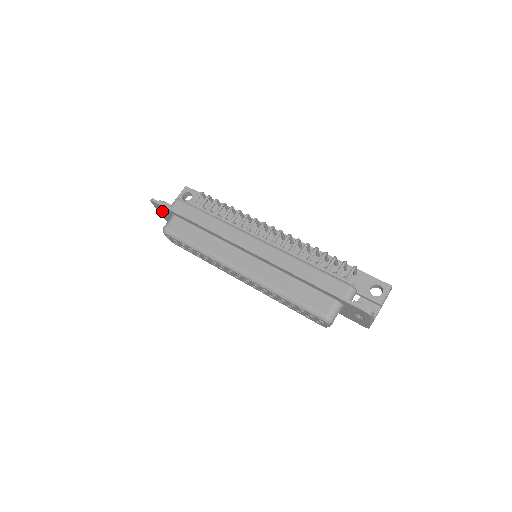
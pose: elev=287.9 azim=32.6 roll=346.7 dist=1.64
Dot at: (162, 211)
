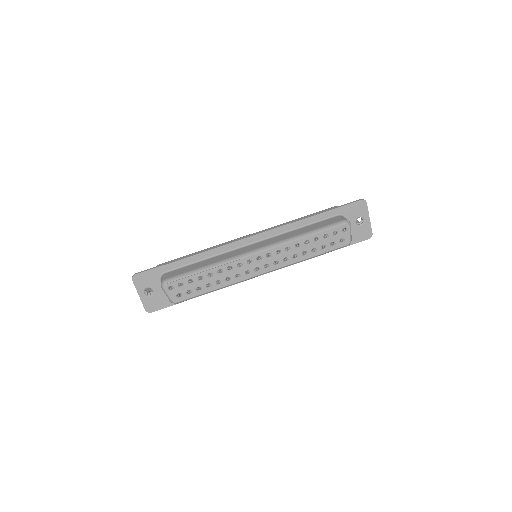
Dot at: (144, 294)
